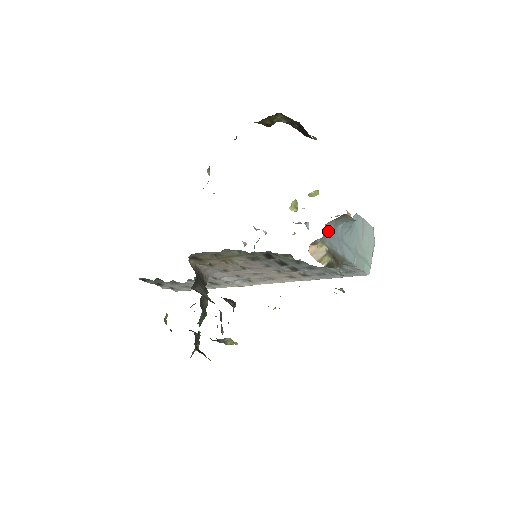
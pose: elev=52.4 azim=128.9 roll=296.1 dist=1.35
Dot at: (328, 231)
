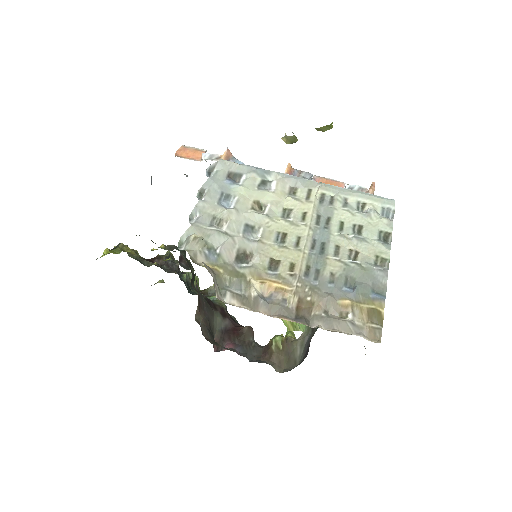
Dot at: occluded
